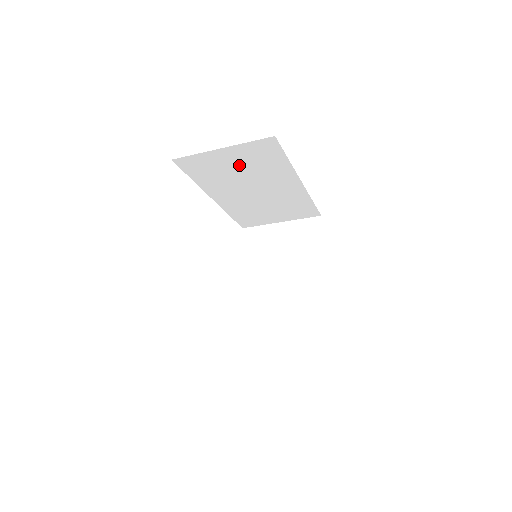
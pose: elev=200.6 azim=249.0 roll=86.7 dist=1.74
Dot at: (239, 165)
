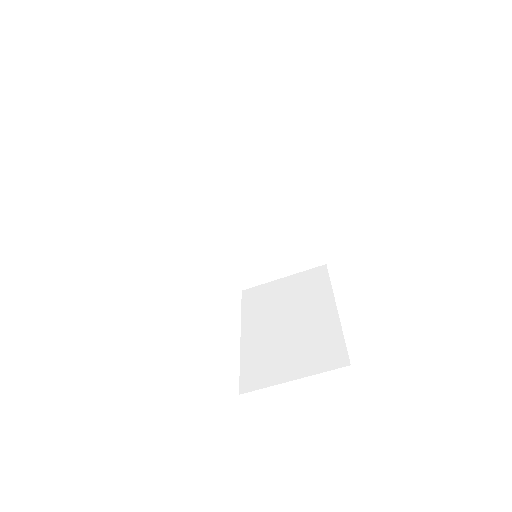
Dot at: (238, 169)
